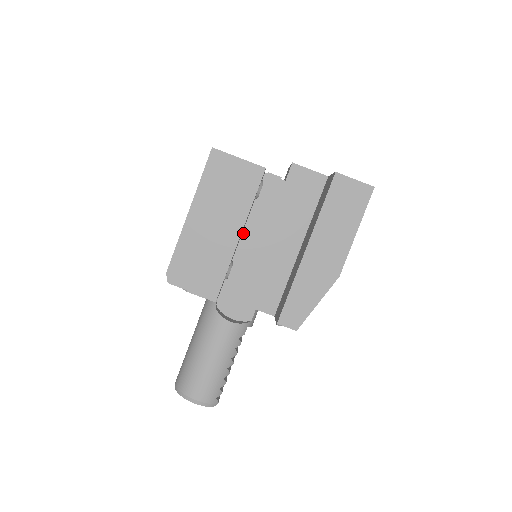
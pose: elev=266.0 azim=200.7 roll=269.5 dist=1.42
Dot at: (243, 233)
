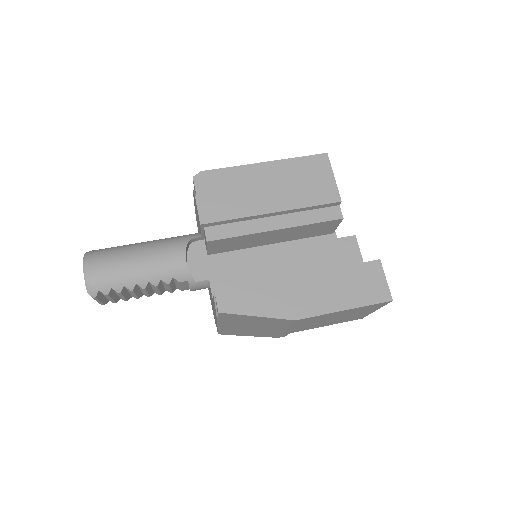
Dot at: occluded
